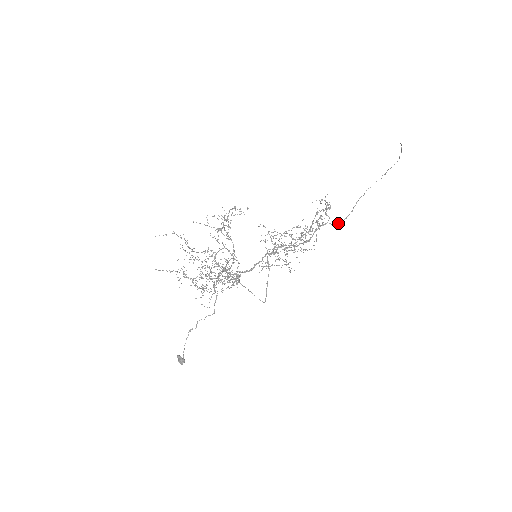
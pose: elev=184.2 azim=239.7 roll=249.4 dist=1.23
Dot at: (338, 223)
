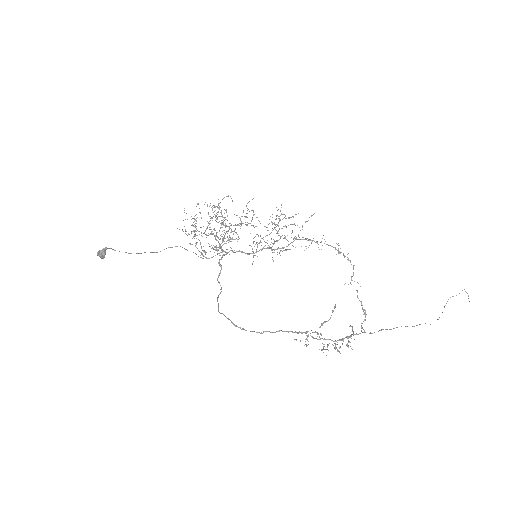
Dot at: occluded
